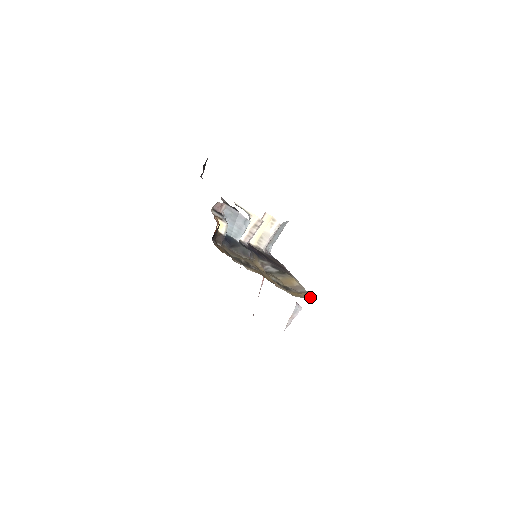
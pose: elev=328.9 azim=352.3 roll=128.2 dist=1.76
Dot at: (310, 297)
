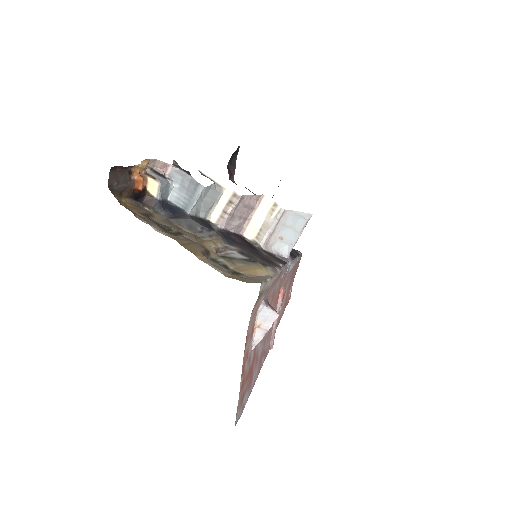
Dot at: (255, 281)
